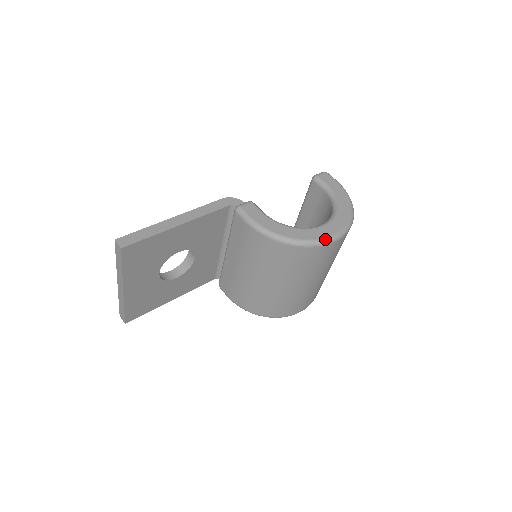
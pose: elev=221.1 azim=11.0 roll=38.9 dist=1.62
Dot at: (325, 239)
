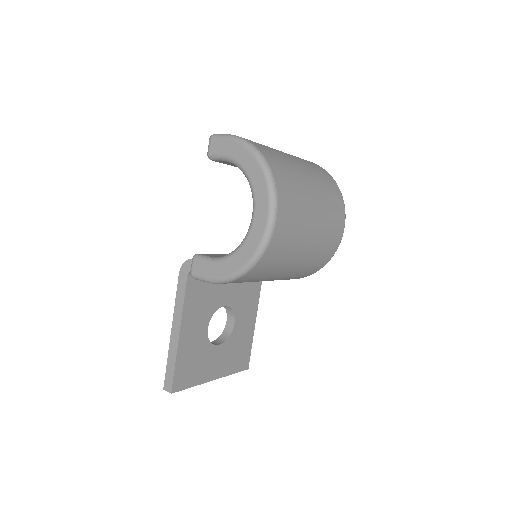
Dot at: (265, 235)
